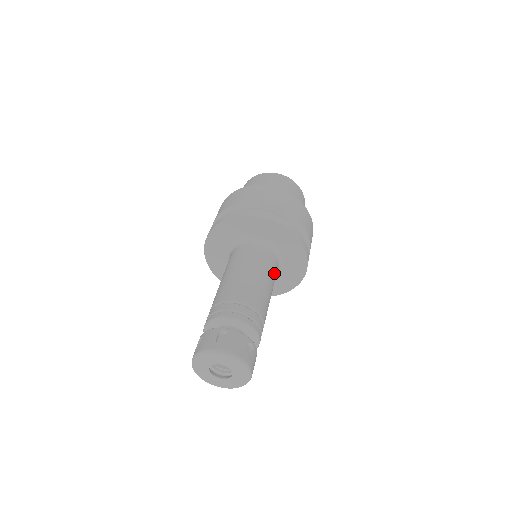
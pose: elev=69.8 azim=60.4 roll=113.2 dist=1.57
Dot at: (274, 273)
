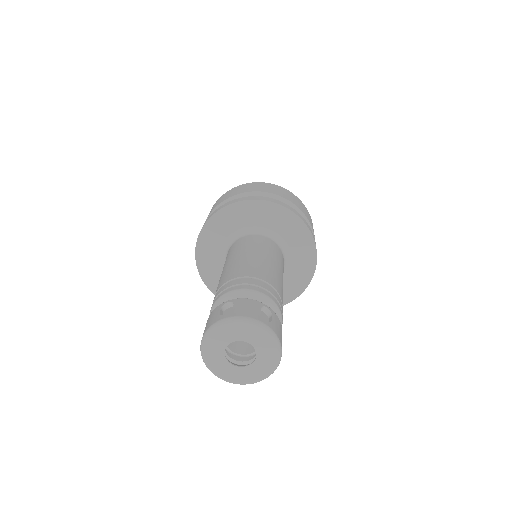
Dot at: (278, 255)
